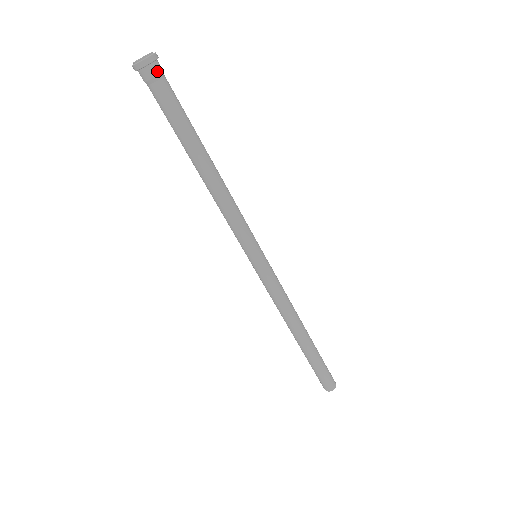
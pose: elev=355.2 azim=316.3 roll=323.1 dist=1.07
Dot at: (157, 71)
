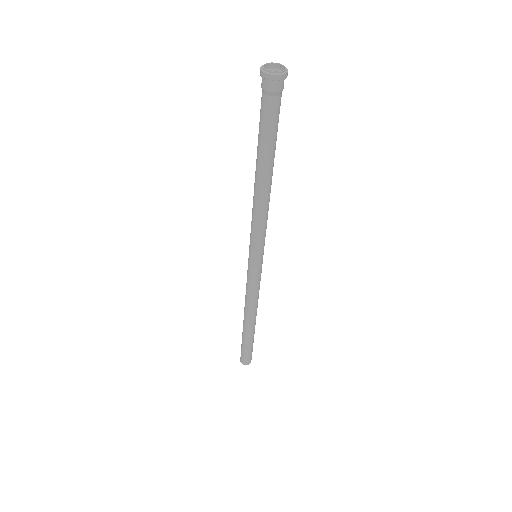
Dot at: (283, 86)
